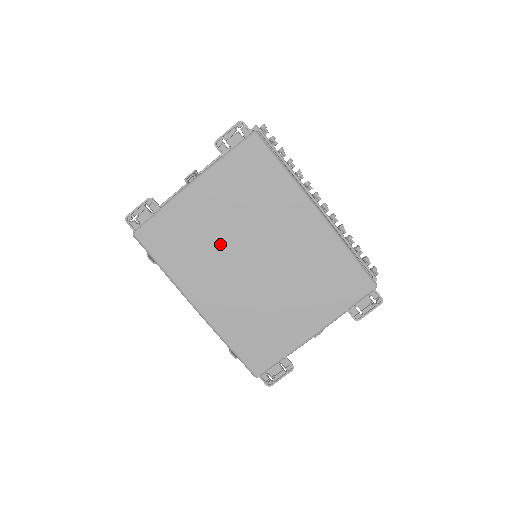
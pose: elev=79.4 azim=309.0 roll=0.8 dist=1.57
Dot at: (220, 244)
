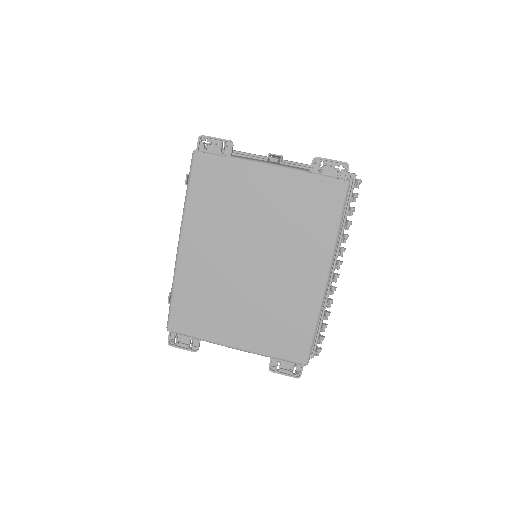
Dot at: (242, 224)
